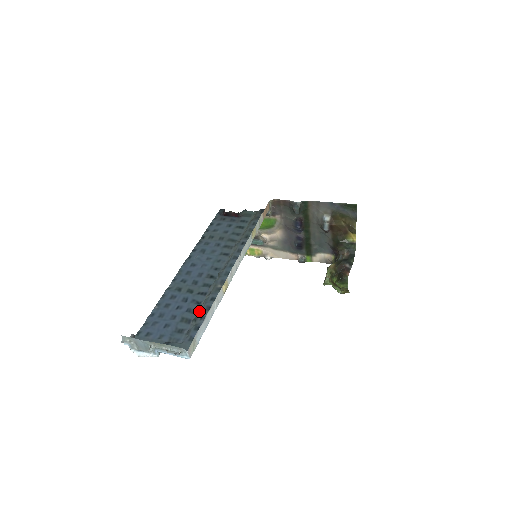
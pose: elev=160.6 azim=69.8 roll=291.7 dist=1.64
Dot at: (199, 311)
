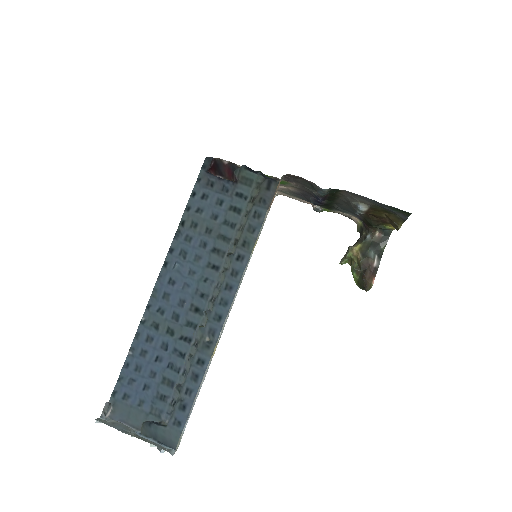
Dot at: (183, 371)
